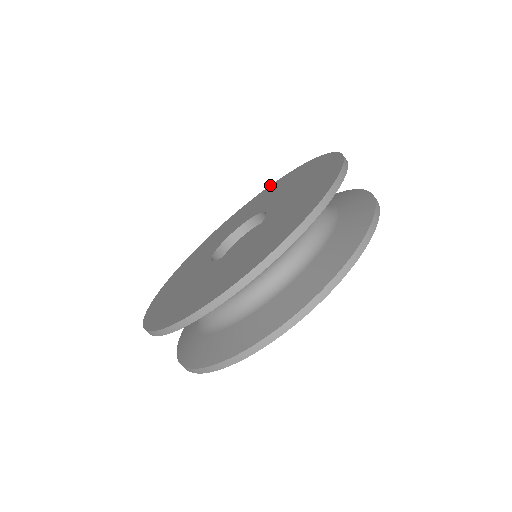
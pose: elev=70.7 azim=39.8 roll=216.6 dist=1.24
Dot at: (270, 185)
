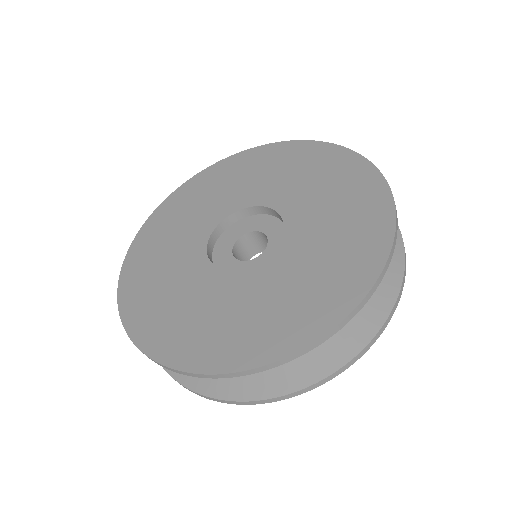
Dot at: (354, 151)
